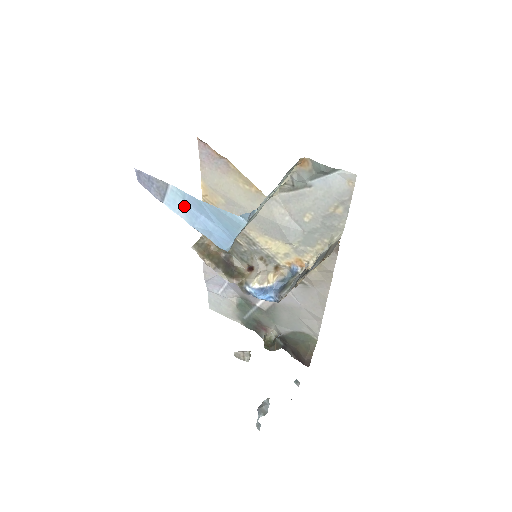
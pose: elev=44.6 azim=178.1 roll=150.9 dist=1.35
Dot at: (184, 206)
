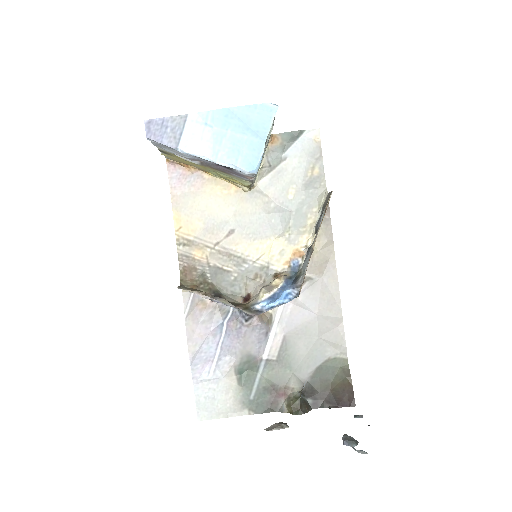
Dot at: (205, 134)
